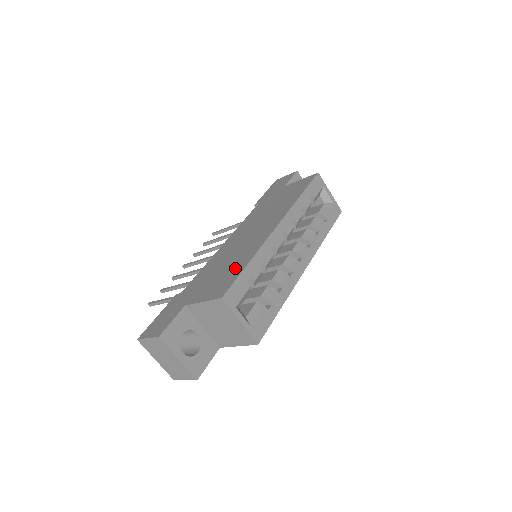
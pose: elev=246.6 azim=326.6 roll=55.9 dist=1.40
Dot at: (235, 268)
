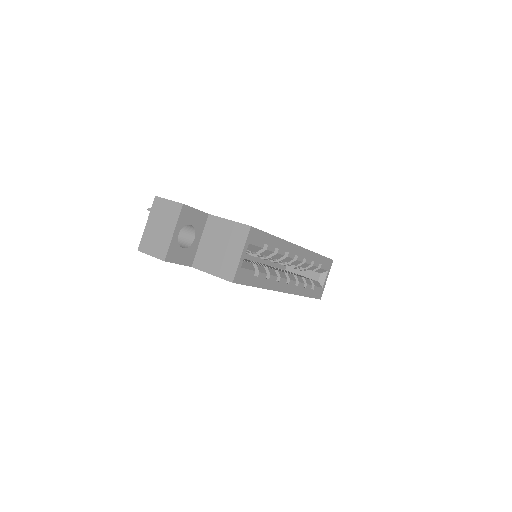
Dot at: occluded
